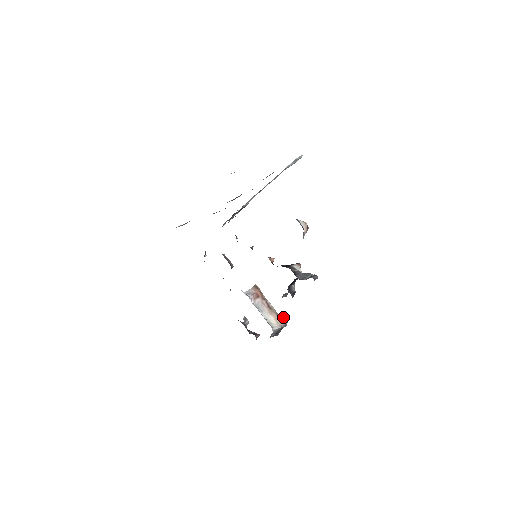
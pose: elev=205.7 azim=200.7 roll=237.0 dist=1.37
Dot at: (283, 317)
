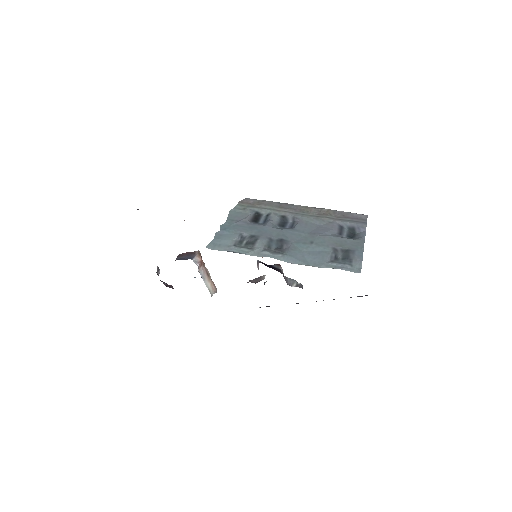
Dot at: occluded
